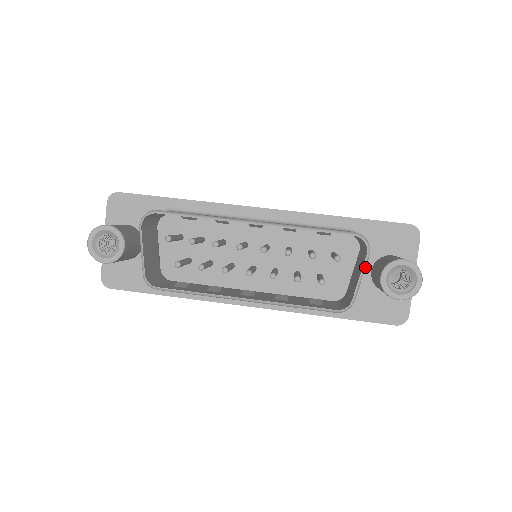
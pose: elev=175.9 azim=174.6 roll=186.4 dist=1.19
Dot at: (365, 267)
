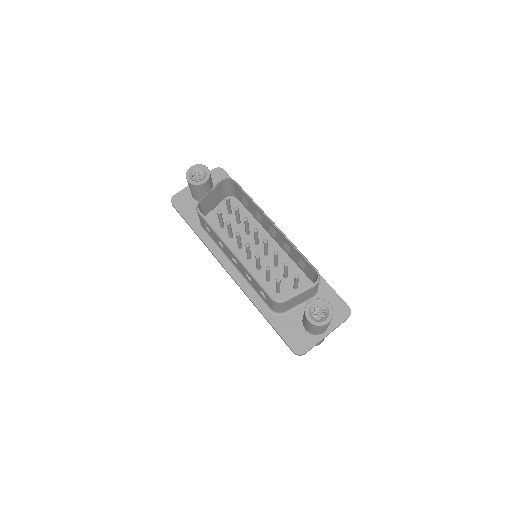
Dot at: (307, 290)
